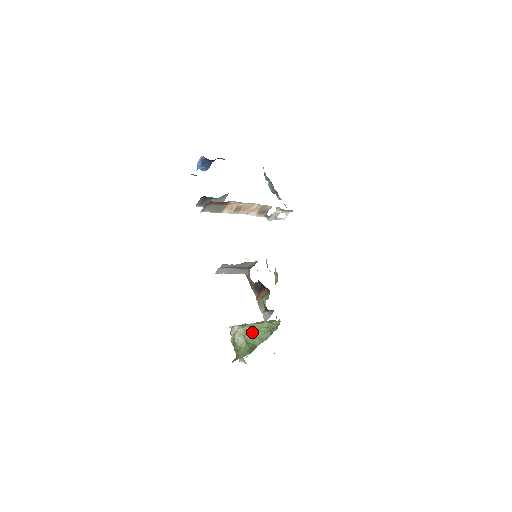
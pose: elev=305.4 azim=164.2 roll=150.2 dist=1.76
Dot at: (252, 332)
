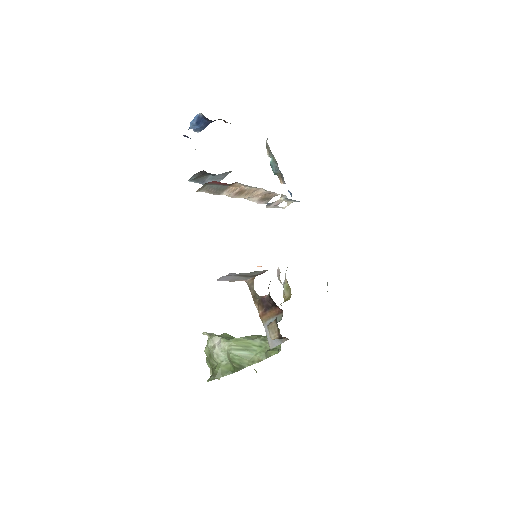
Dot at: (240, 350)
